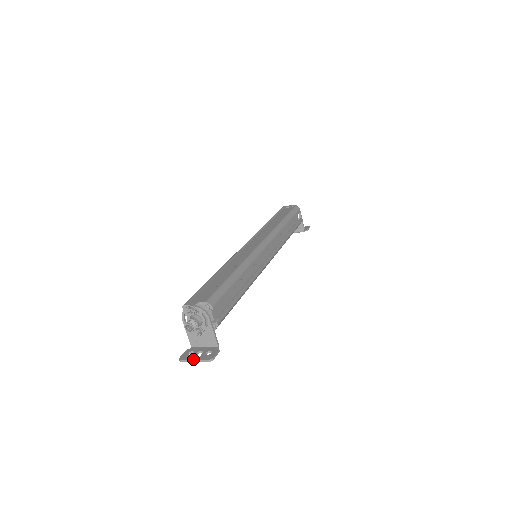
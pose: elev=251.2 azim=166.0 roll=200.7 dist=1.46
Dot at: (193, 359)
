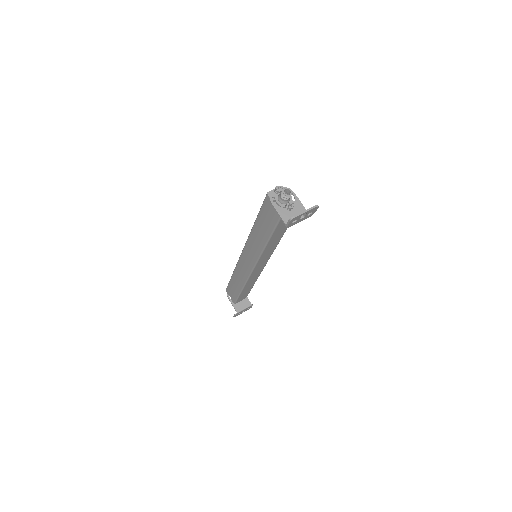
Dot at: (303, 211)
